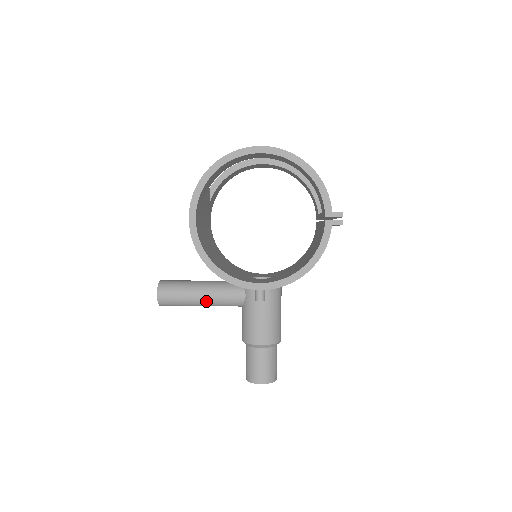
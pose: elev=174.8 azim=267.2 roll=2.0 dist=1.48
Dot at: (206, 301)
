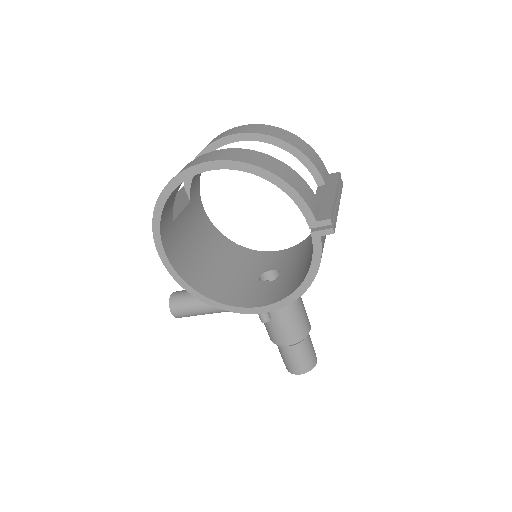
Dot at: (219, 311)
